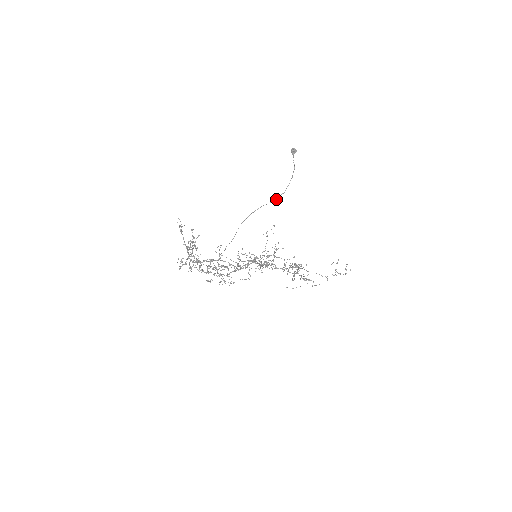
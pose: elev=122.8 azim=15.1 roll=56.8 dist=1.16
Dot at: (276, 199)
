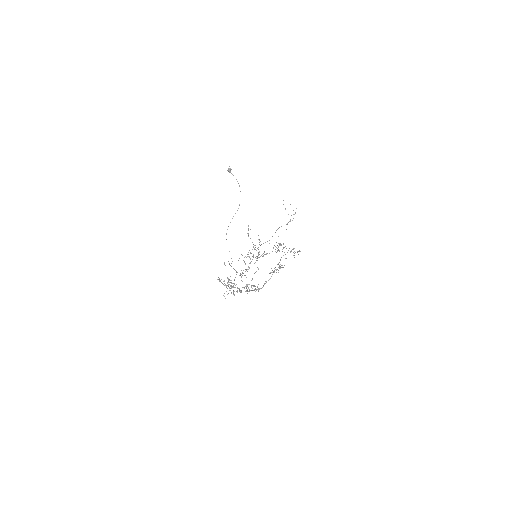
Dot at: (238, 208)
